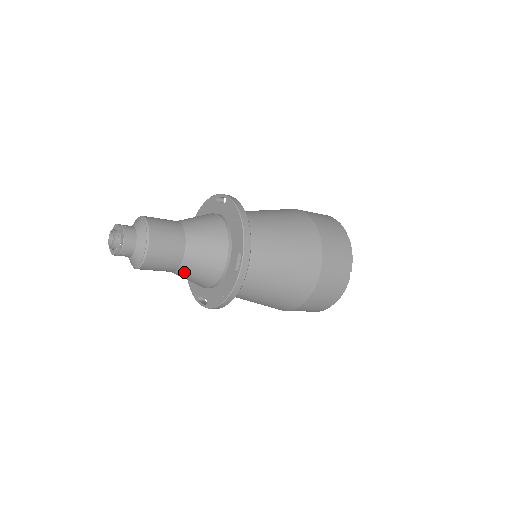
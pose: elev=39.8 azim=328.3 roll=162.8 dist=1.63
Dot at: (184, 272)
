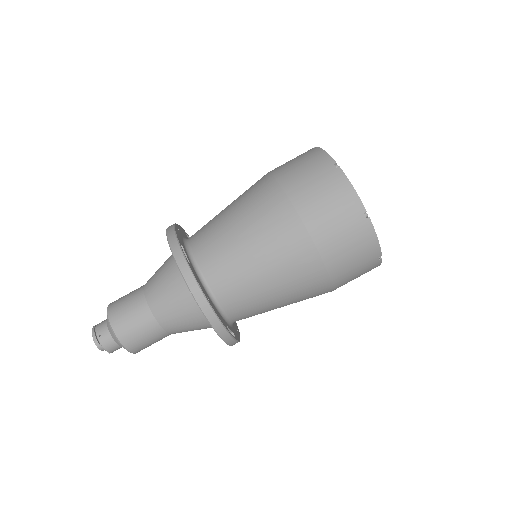
Dot at: occluded
